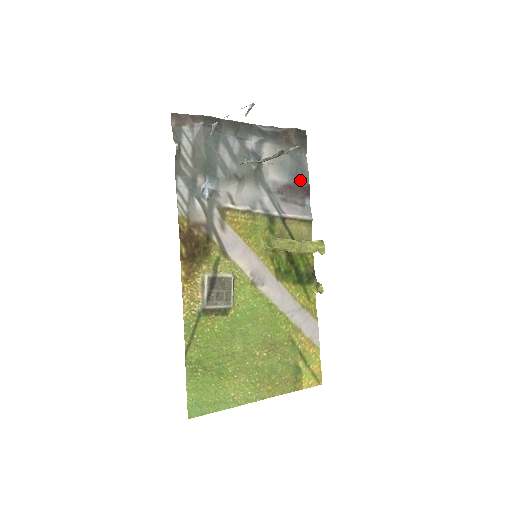
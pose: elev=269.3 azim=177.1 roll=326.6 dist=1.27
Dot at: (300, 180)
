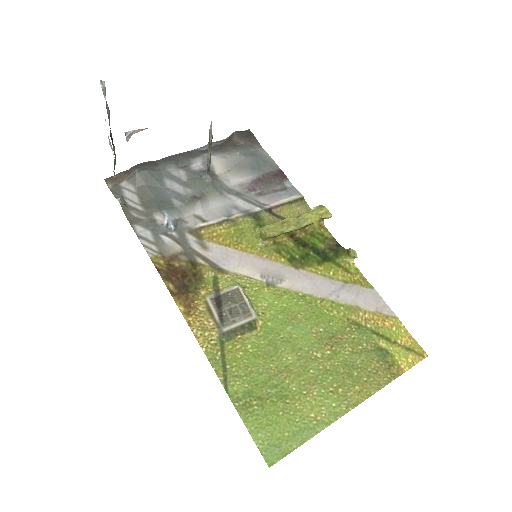
Dot at: (267, 170)
